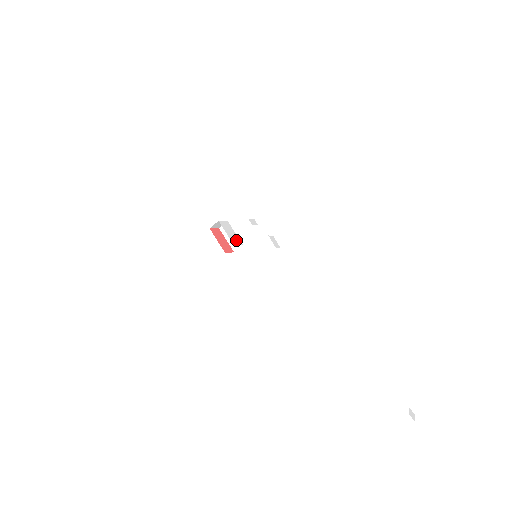
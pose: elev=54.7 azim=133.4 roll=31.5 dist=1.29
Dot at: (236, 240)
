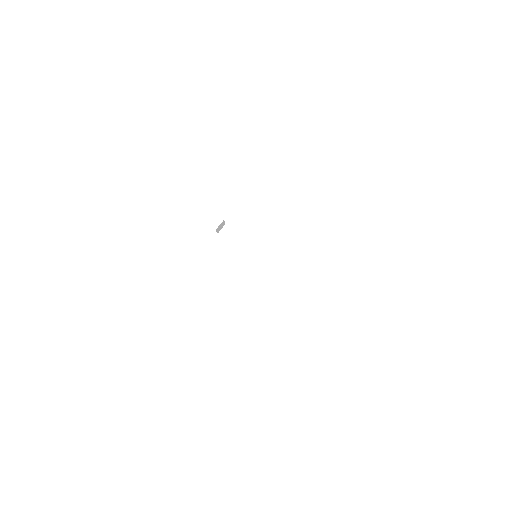
Dot at: occluded
